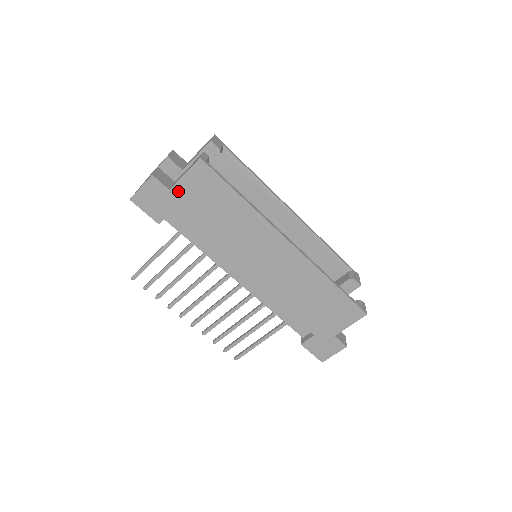
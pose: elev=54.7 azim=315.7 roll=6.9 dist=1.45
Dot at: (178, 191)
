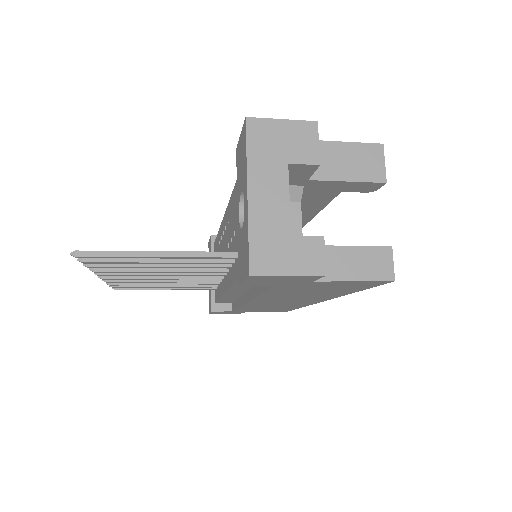
Dot at: (319, 283)
